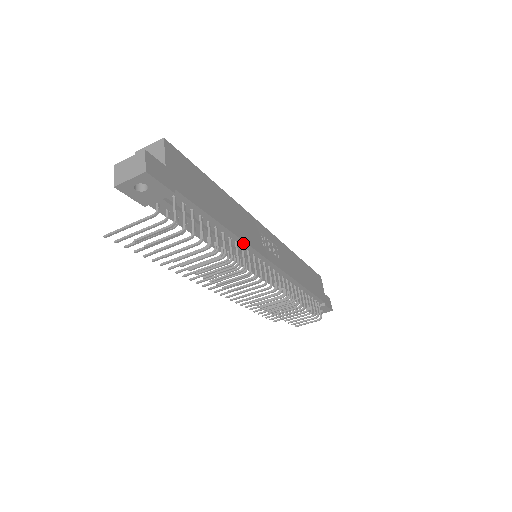
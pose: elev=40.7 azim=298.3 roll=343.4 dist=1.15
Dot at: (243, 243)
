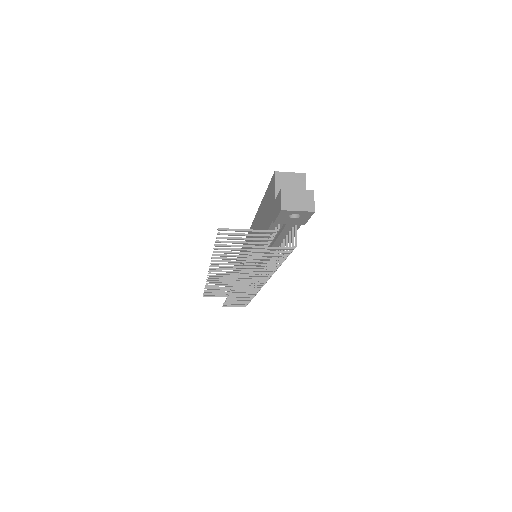
Dot at: occluded
